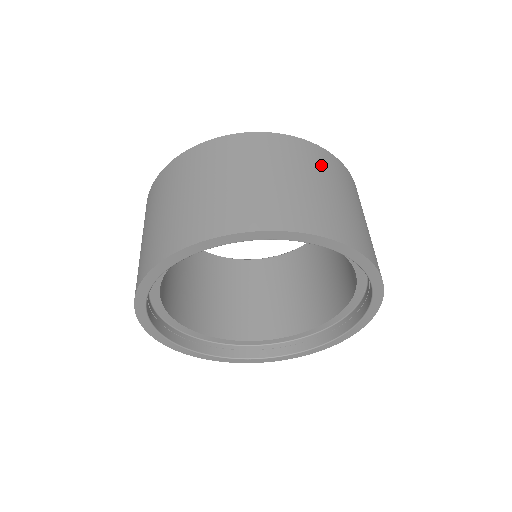
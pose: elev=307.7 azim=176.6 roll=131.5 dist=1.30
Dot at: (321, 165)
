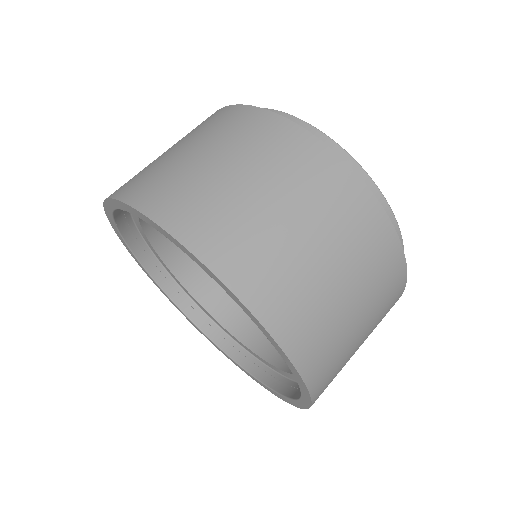
Dot at: (237, 132)
